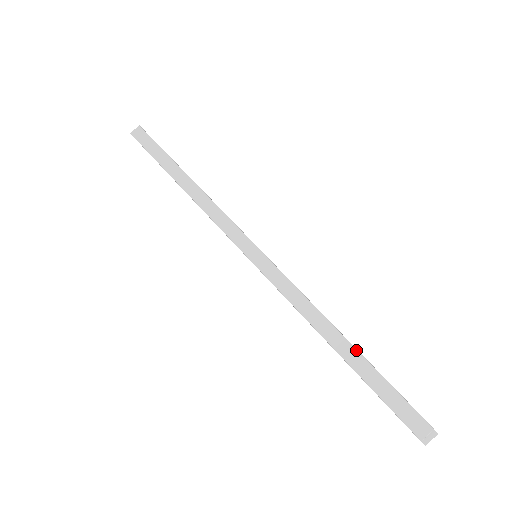
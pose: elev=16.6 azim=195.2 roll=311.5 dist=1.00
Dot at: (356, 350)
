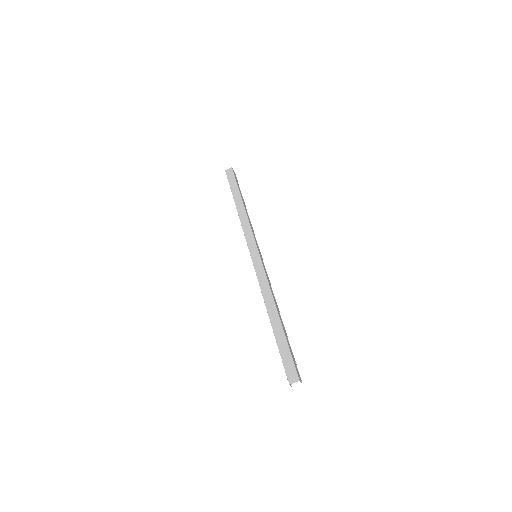
Dot at: (280, 322)
